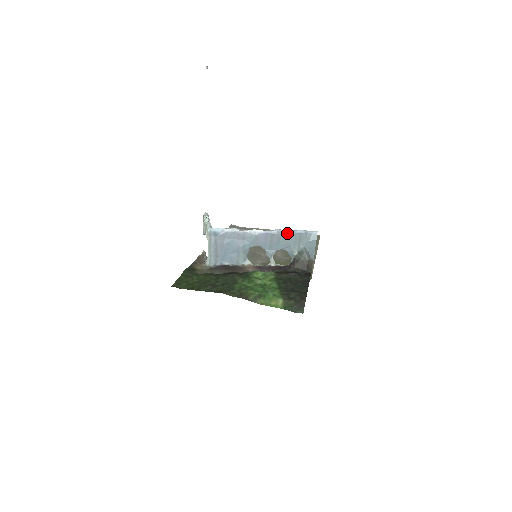
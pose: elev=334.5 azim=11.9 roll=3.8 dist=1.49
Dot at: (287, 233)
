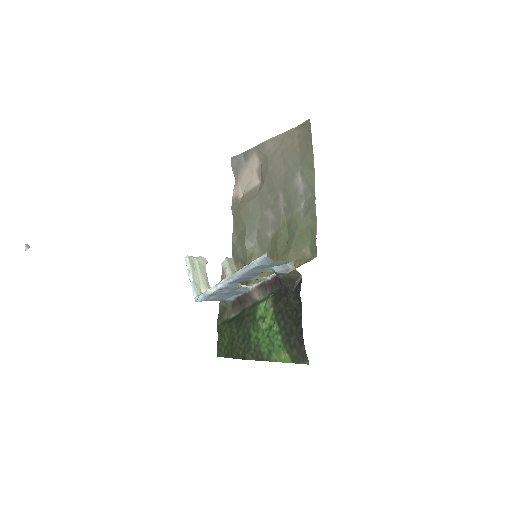
Dot at: (245, 273)
